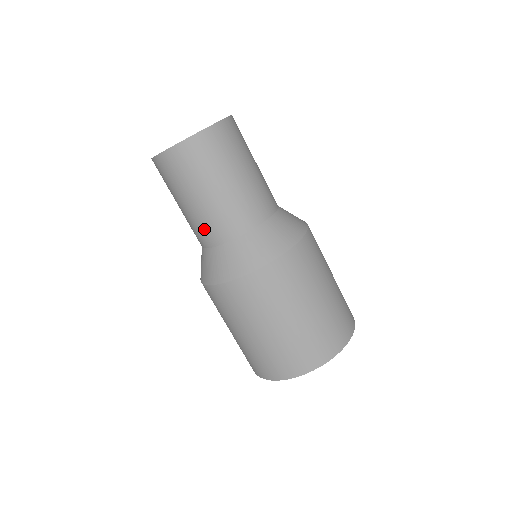
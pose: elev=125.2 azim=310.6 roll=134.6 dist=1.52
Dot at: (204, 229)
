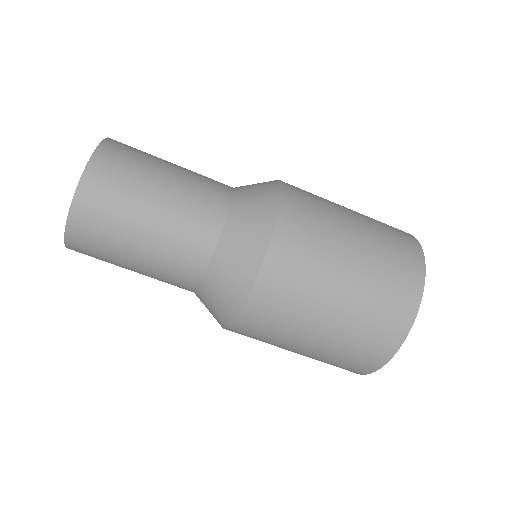
Dot at: (197, 215)
